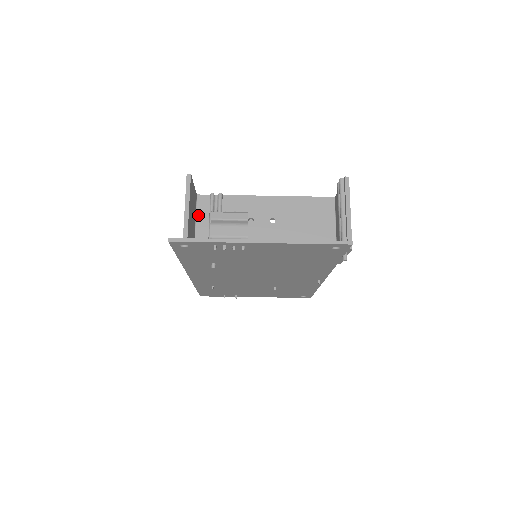
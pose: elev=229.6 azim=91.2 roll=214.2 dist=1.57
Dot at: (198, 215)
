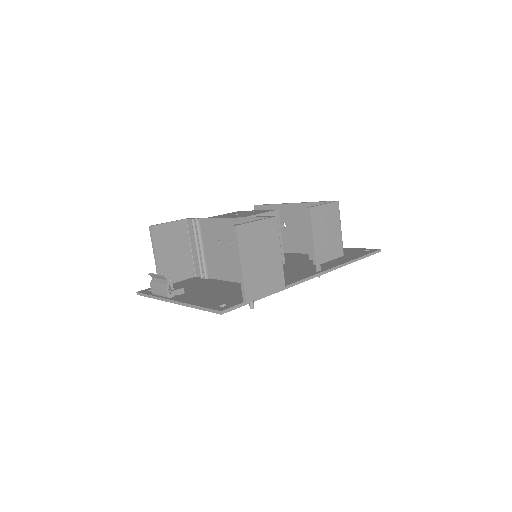
Dot at: (190, 238)
